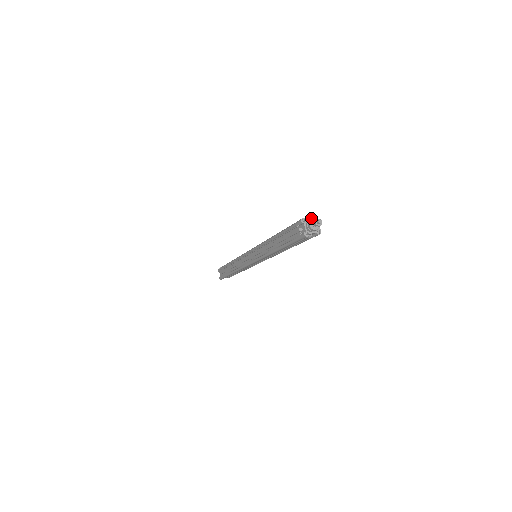
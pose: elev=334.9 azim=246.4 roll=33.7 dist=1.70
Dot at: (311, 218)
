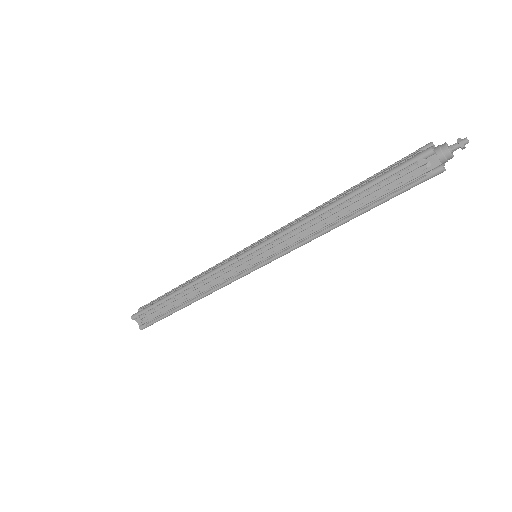
Dot at: (427, 146)
